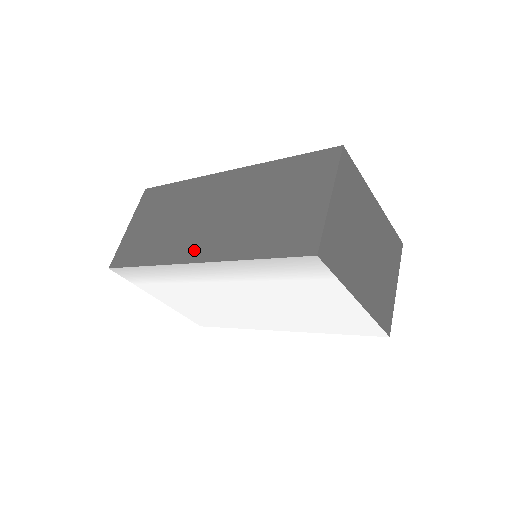
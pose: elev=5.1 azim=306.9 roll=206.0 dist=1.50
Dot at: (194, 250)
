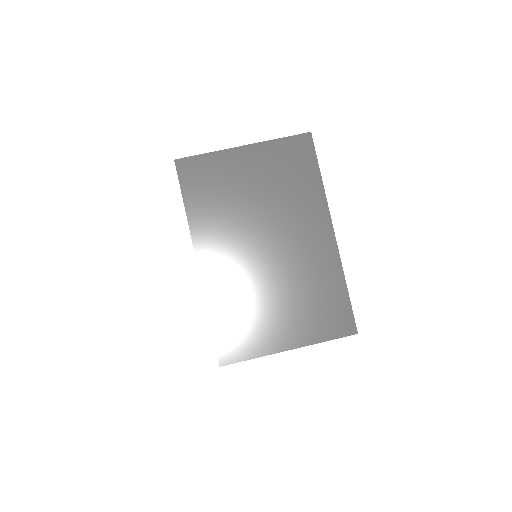
Dot at: occluded
